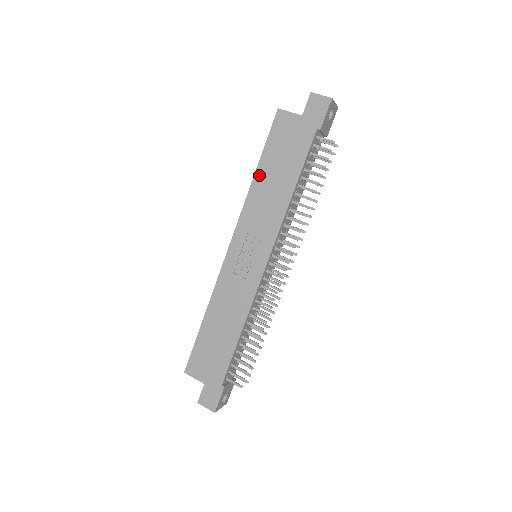
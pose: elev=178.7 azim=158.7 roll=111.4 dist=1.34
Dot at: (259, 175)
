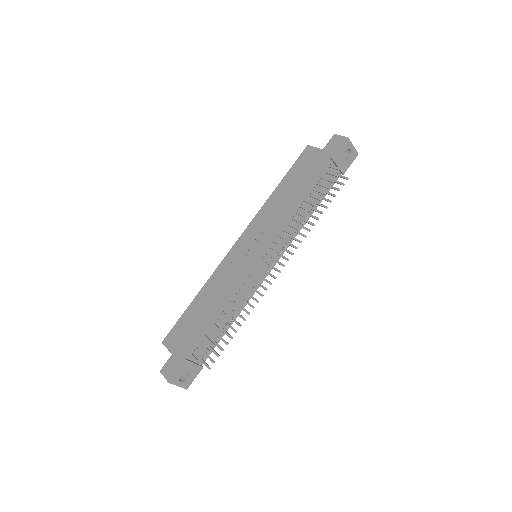
Dot at: (278, 190)
